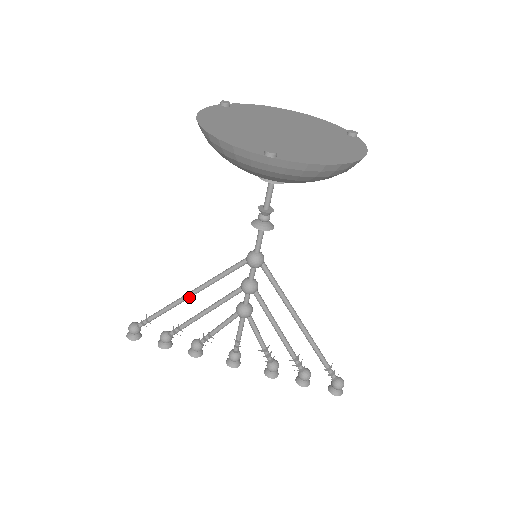
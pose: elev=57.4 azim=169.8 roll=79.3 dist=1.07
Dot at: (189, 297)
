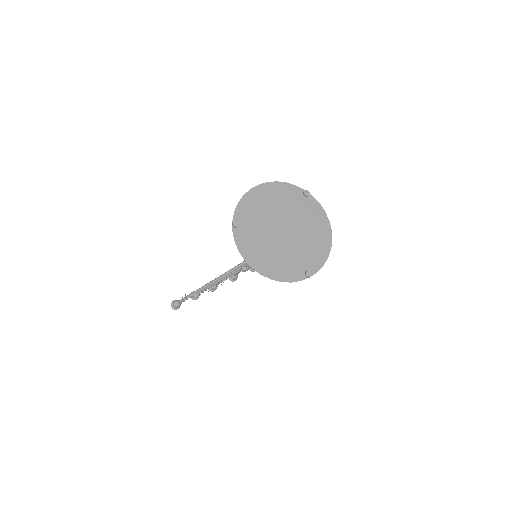
Dot at: occluded
